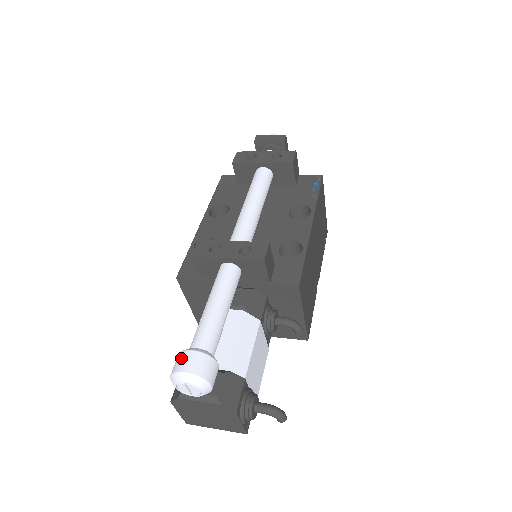
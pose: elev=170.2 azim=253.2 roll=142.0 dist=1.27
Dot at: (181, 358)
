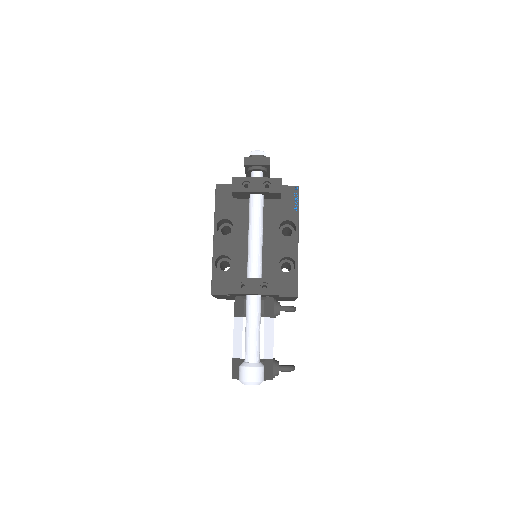
Dot at: (245, 372)
